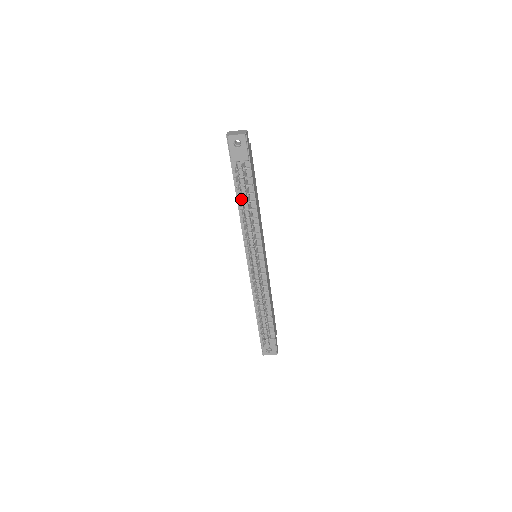
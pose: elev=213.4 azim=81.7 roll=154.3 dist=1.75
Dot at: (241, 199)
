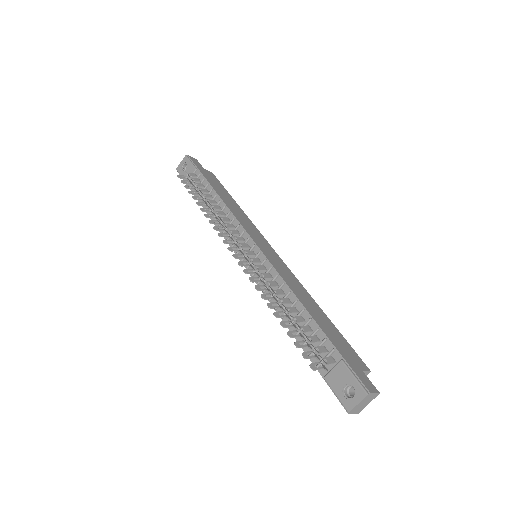
Dot at: occluded
